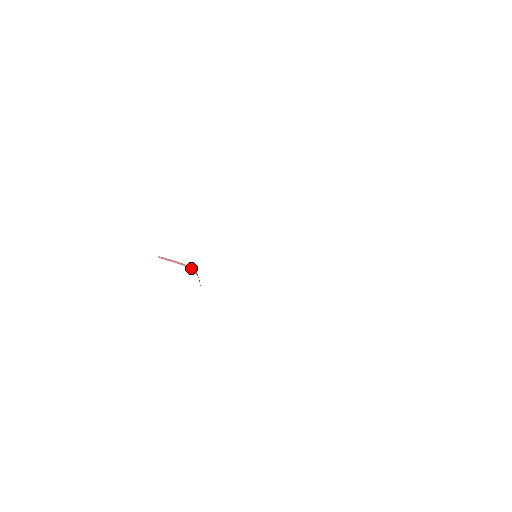
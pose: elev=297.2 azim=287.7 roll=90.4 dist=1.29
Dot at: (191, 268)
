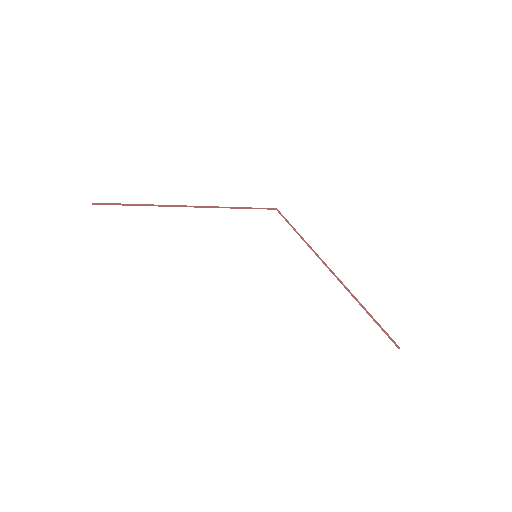
Dot at: occluded
